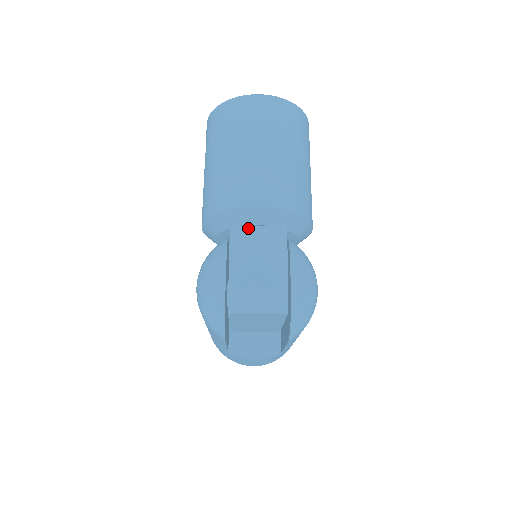
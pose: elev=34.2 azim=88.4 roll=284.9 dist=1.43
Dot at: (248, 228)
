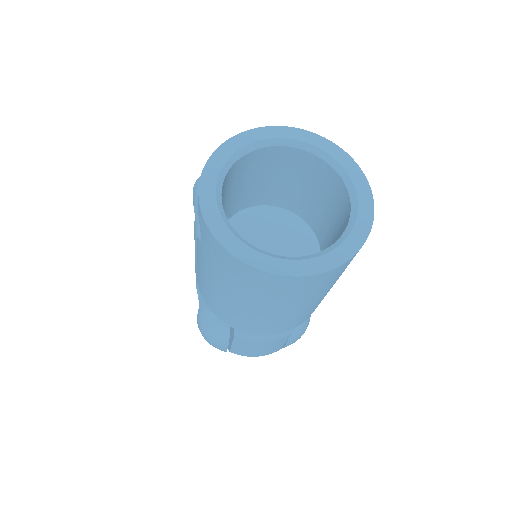
Dot at: (253, 342)
